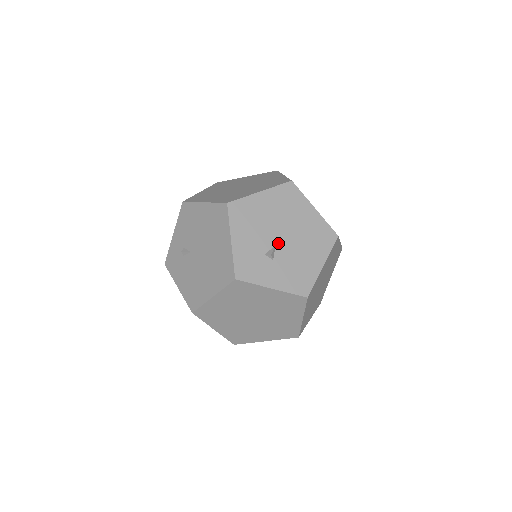
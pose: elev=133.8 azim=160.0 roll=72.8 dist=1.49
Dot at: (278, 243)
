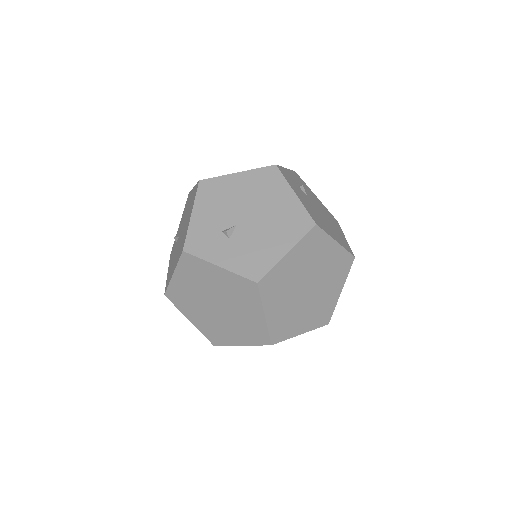
Dot at: (240, 223)
